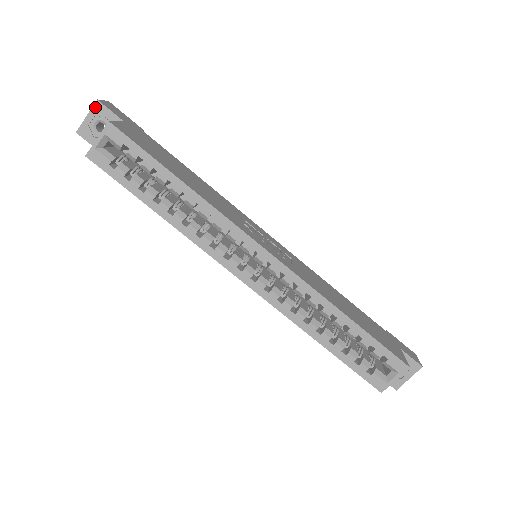
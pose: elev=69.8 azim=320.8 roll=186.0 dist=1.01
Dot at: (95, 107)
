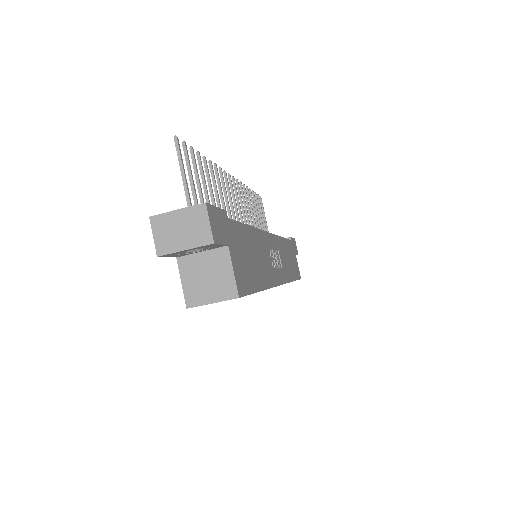
Dot at: (204, 246)
